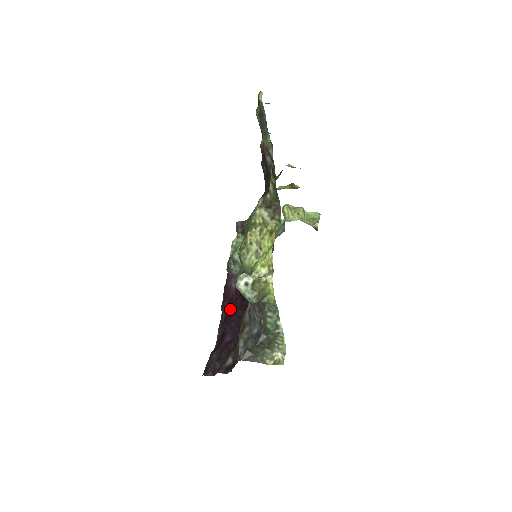
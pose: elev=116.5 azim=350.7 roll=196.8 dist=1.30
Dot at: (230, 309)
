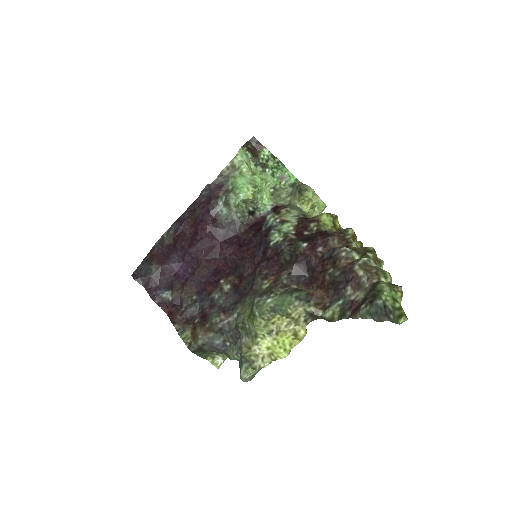
Dot at: (191, 233)
